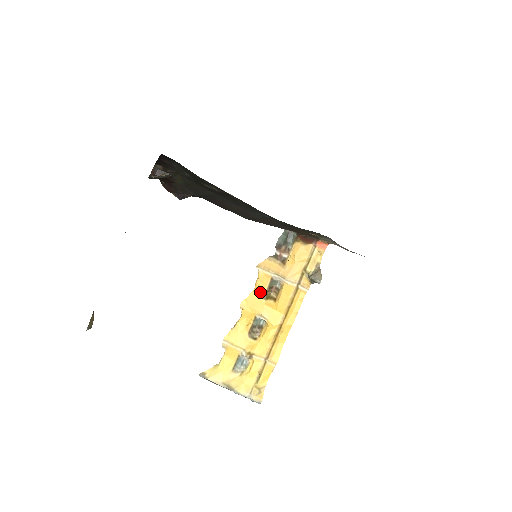
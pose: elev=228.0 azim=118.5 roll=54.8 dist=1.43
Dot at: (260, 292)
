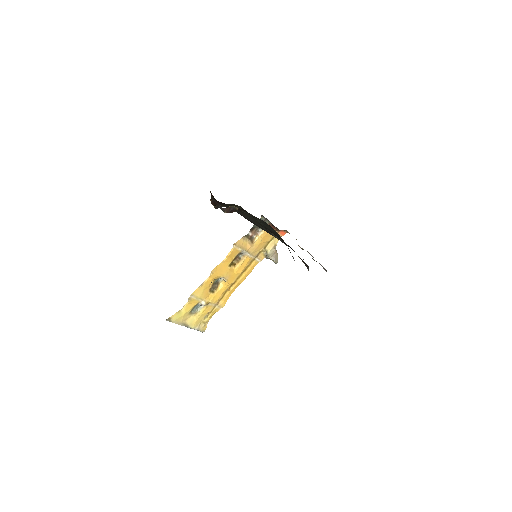
Dot at: (228, 261)
